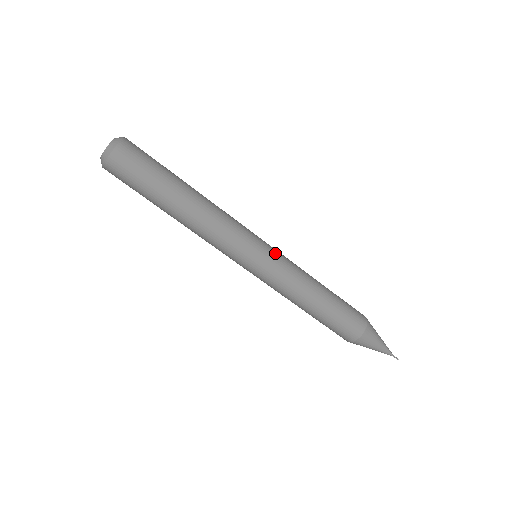
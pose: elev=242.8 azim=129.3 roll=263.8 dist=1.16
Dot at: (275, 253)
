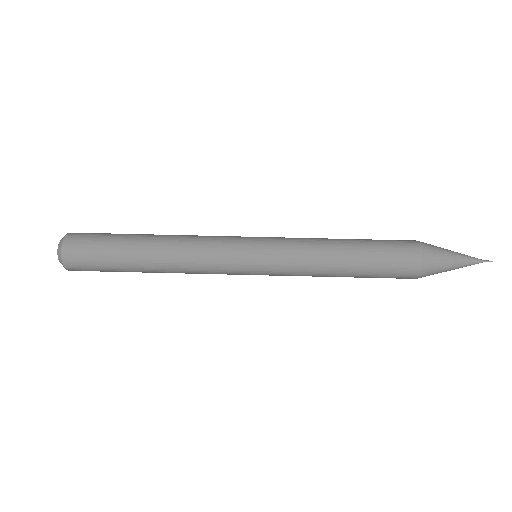
Dot at: (269, 238)
